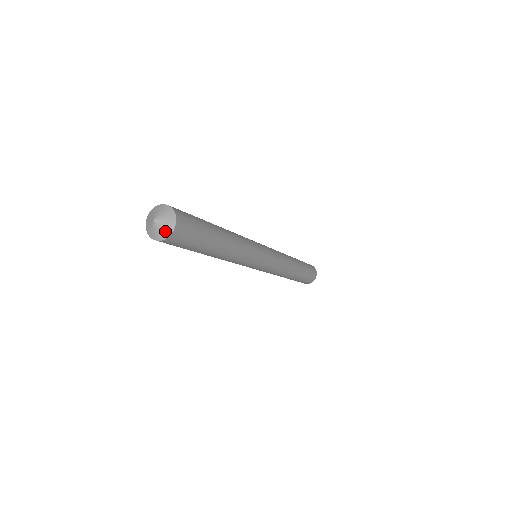
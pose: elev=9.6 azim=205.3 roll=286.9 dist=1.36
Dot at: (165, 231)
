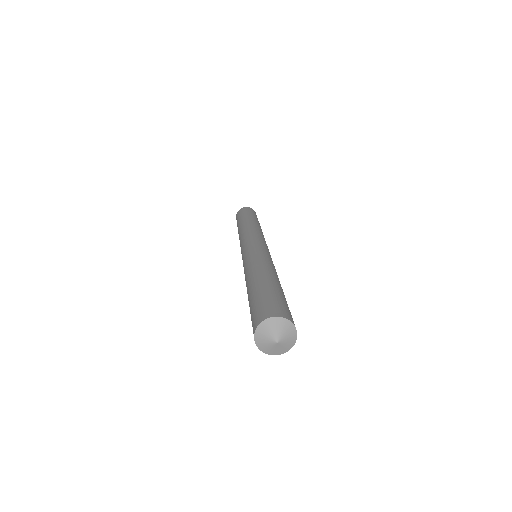
Dot at: (291, 338)
